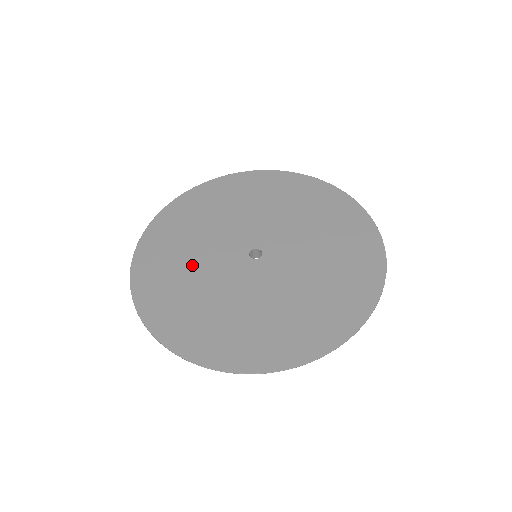
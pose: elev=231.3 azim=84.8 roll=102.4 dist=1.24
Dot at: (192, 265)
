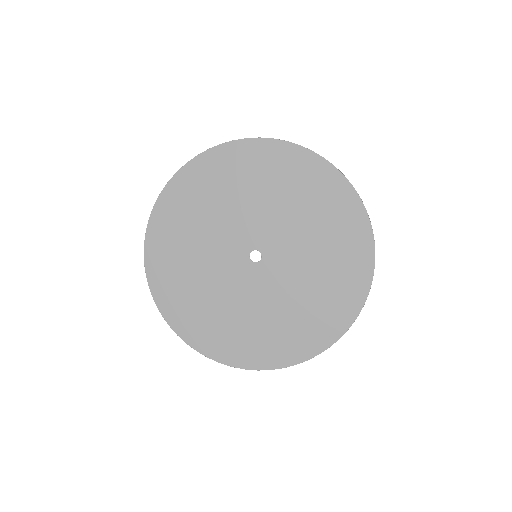
Dot at: (201, 274)
